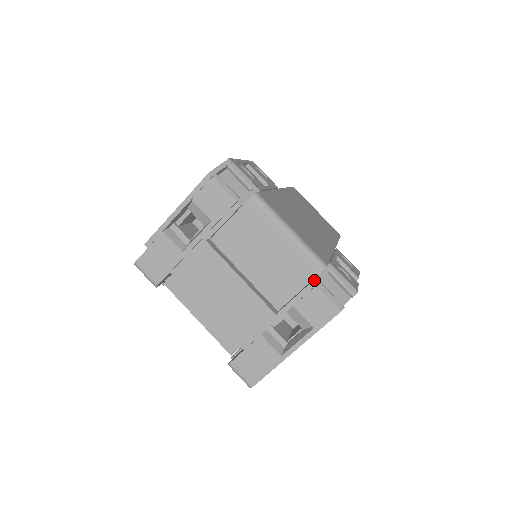
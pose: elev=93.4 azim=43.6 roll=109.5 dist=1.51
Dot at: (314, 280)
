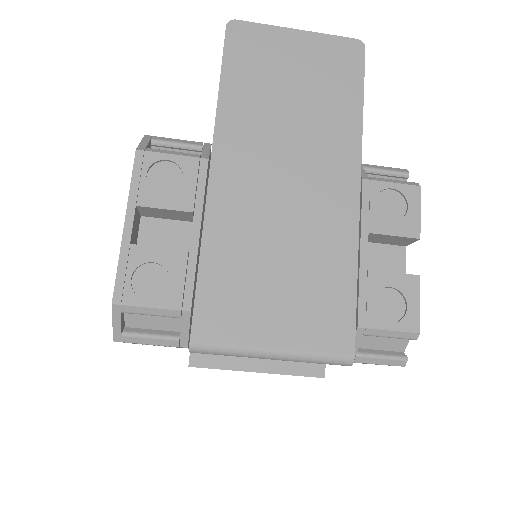
Dot at: occluded
